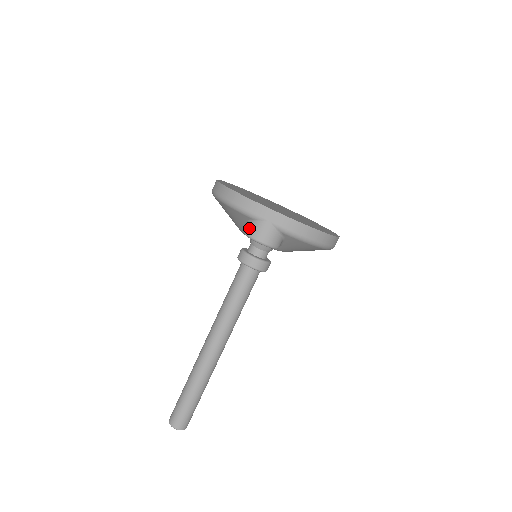
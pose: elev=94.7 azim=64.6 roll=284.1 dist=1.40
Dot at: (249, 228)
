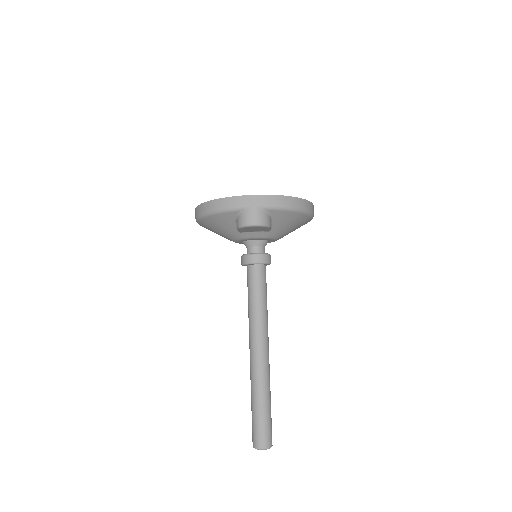
Dot at: (240, 220)
